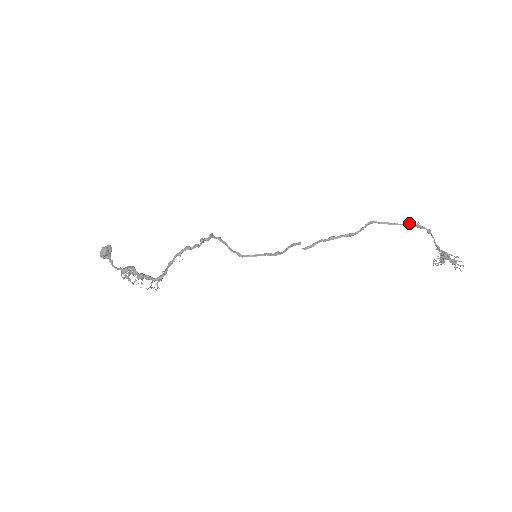
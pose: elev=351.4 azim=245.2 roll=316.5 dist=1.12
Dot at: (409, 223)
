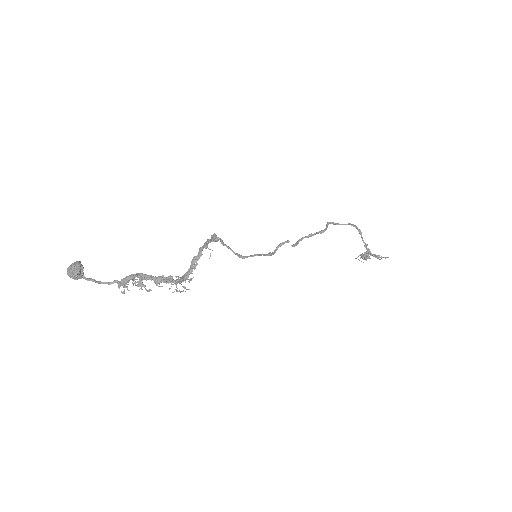
Dot at: occluded
